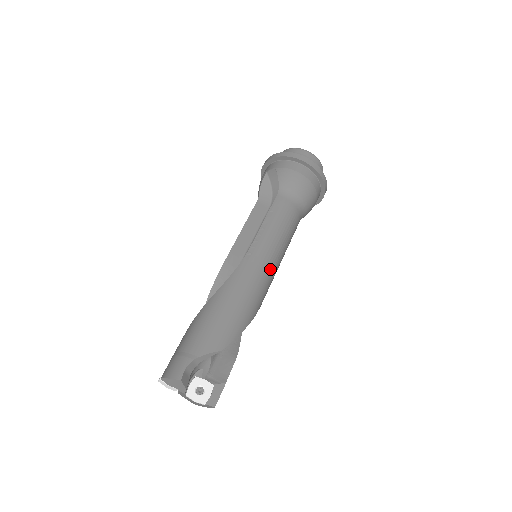
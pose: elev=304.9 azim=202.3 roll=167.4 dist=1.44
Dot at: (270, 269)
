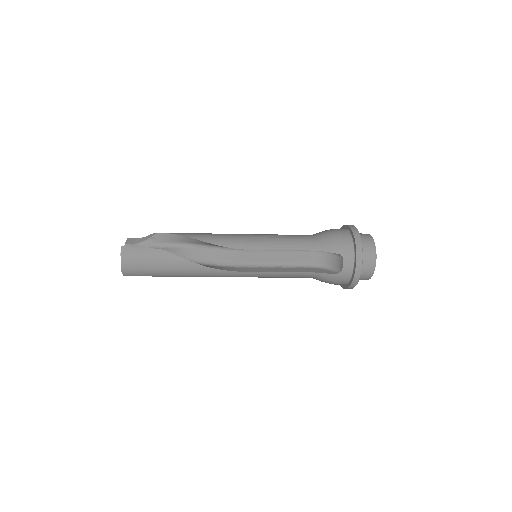
Dot at: (242, 236)
